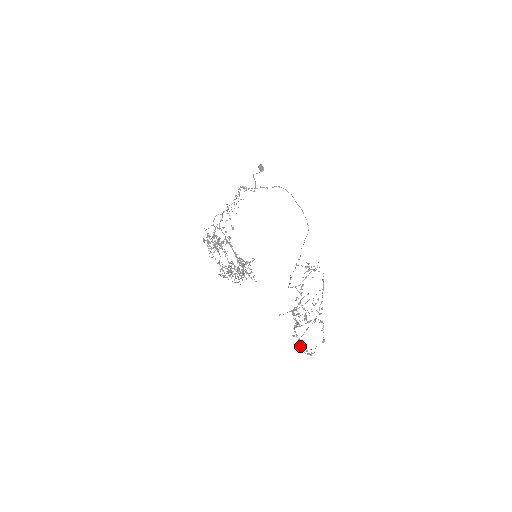
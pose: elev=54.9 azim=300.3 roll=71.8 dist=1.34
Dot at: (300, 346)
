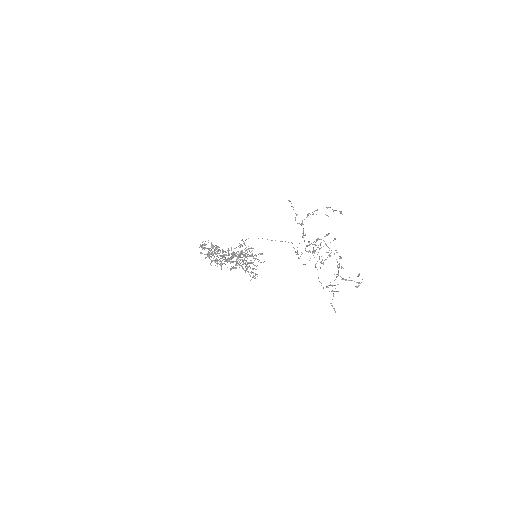
Dot at: (345, 279)
